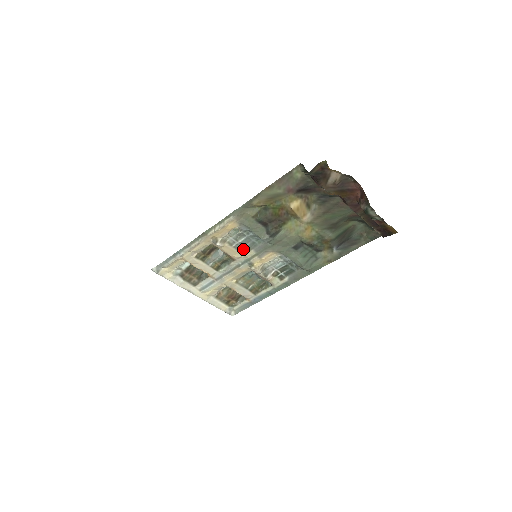
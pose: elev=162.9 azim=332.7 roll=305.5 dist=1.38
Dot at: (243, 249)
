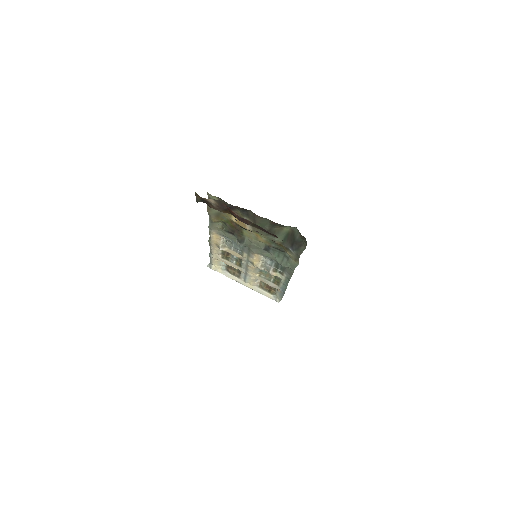
Dot at: (240, 252)
